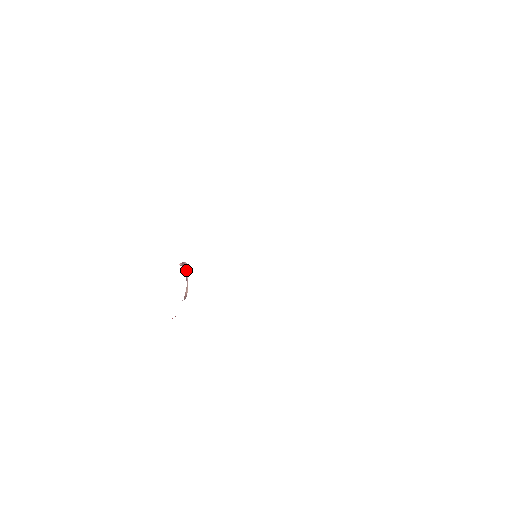
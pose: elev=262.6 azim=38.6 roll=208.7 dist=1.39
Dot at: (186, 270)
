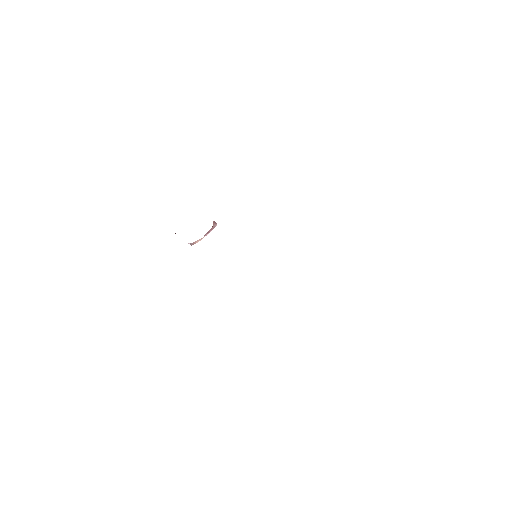
Dot at: (212, 229)
